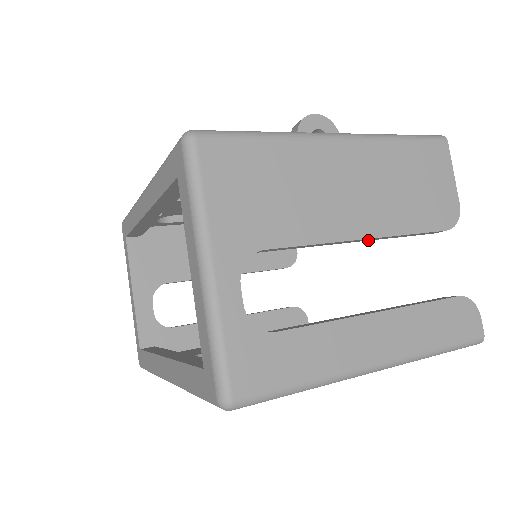
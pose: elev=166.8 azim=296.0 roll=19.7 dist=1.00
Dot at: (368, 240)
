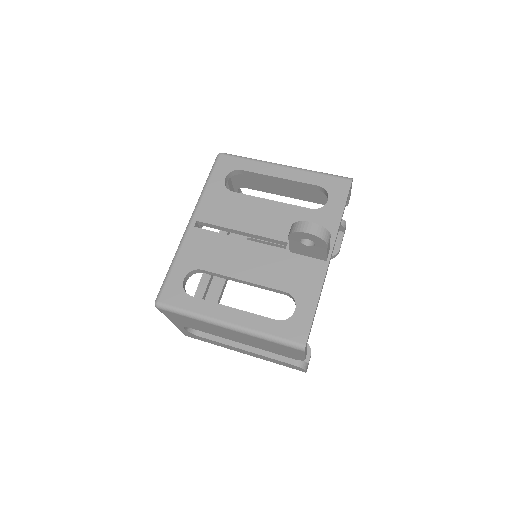
Dot at: occluded
